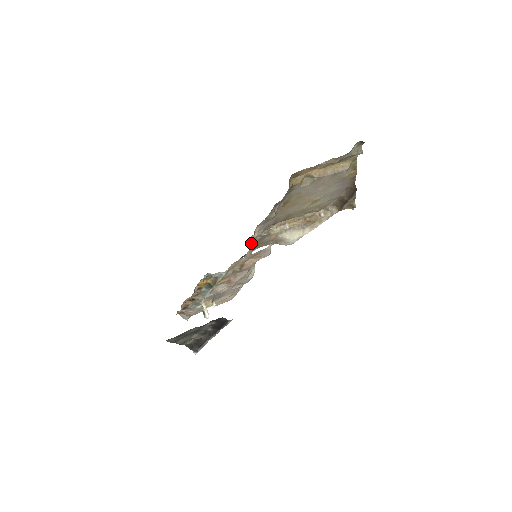
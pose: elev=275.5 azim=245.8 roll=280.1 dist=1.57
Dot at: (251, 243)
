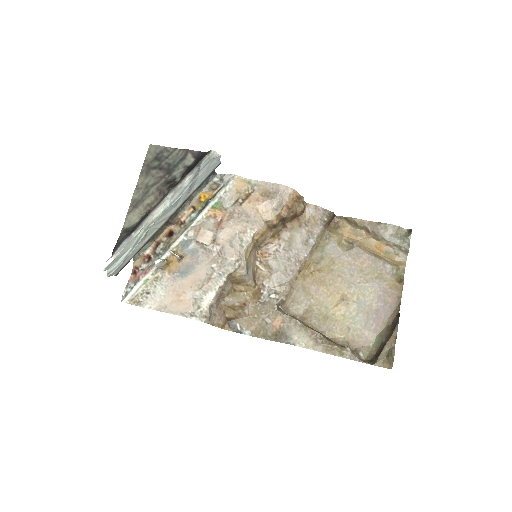
Dot at: (256, 284)
